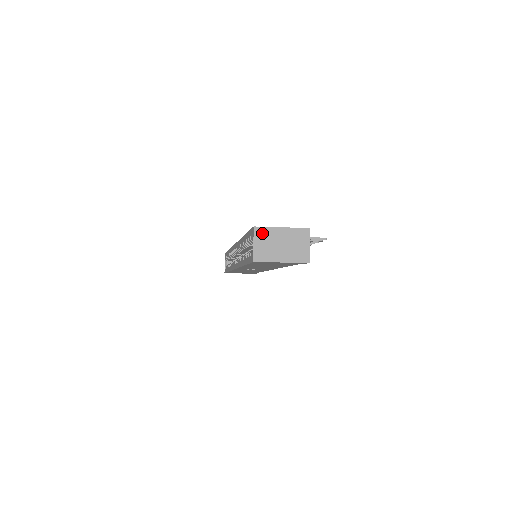
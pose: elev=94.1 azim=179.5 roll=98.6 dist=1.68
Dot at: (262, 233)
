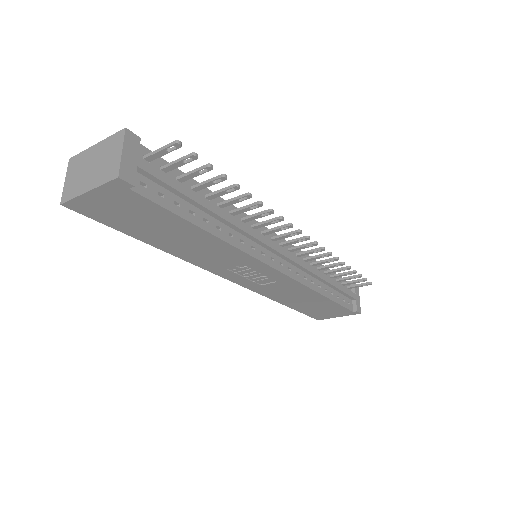
Dot at: (75, 163)
